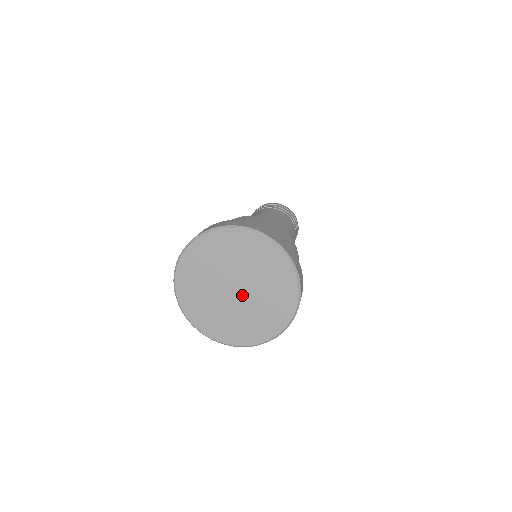
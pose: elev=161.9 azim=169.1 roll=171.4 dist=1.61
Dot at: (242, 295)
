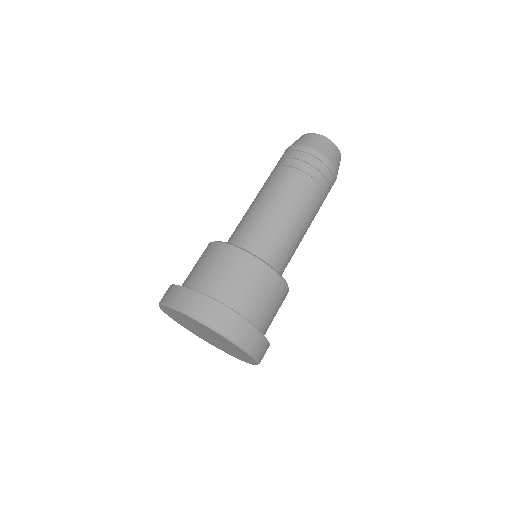
Dot at: (214, 340)
